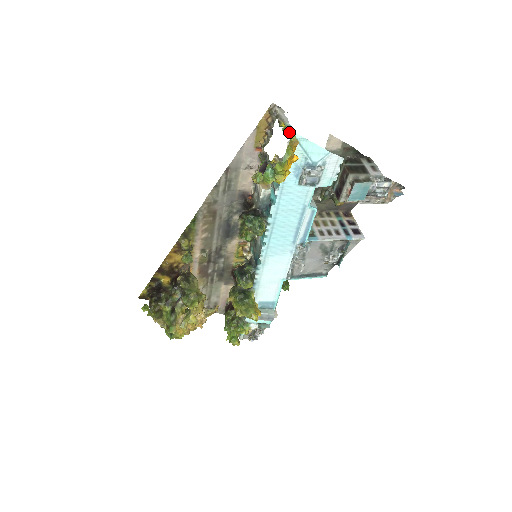
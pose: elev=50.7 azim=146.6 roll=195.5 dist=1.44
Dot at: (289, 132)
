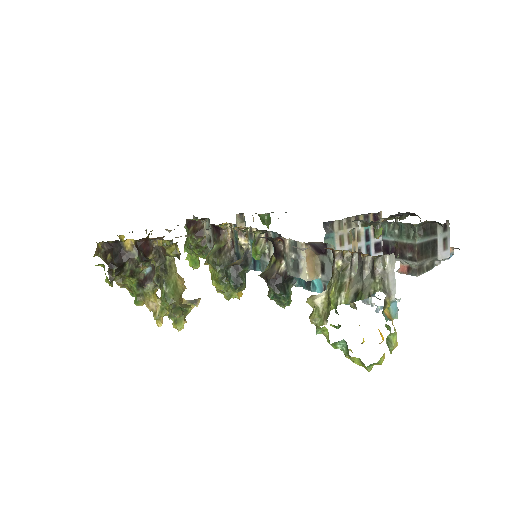
Dot at: (393, 333)
